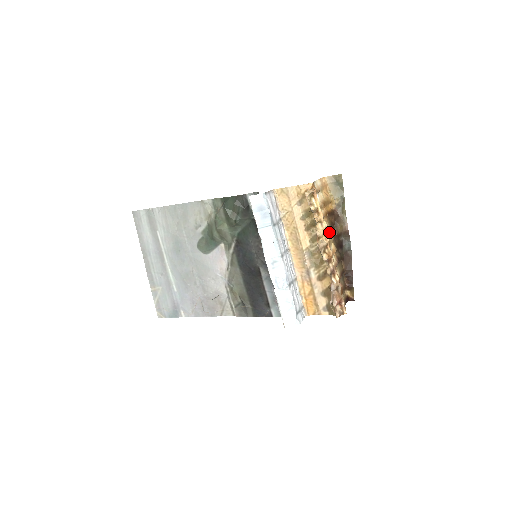
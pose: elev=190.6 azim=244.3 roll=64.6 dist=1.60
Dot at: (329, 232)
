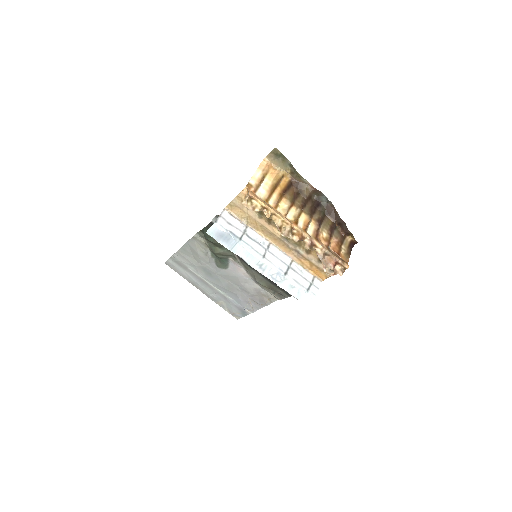
Dot at: (293, 208)
